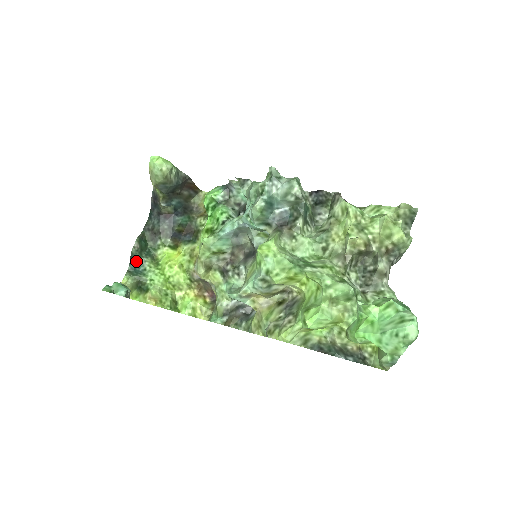
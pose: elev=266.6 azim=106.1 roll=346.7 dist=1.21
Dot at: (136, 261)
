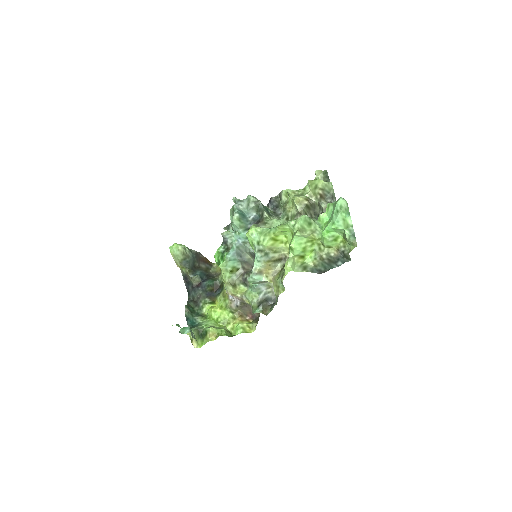
Dot at: (191, 321)
